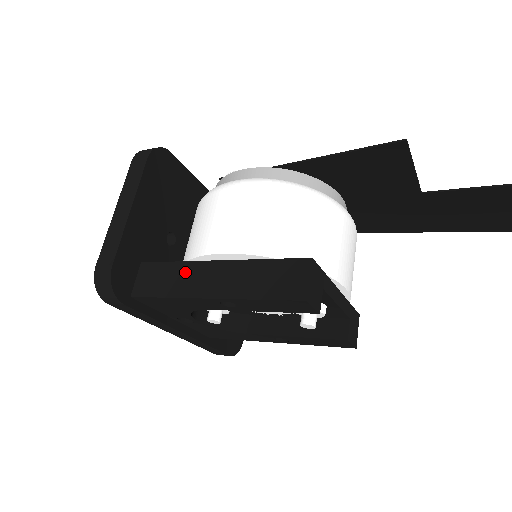
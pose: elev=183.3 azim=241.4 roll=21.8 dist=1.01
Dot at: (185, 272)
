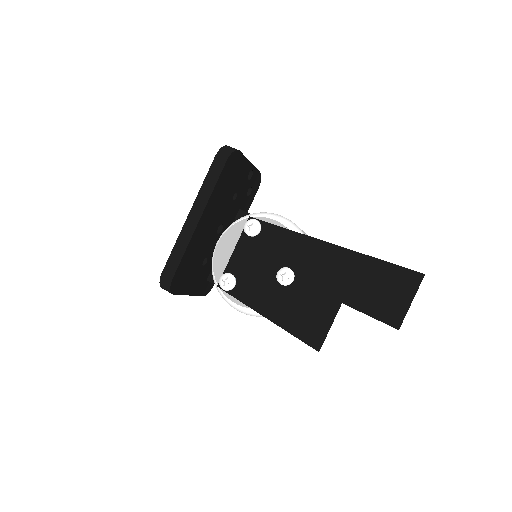
Dot at: occluded
